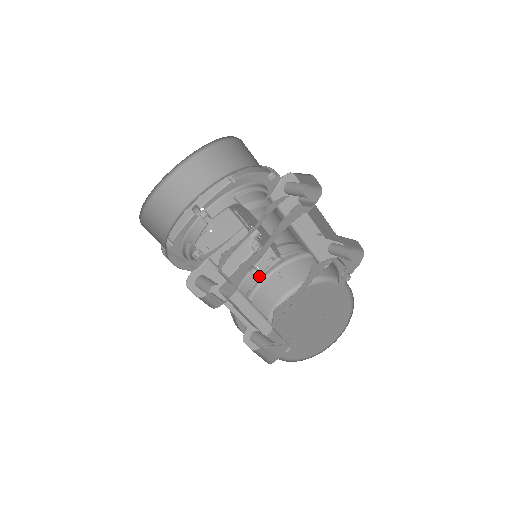
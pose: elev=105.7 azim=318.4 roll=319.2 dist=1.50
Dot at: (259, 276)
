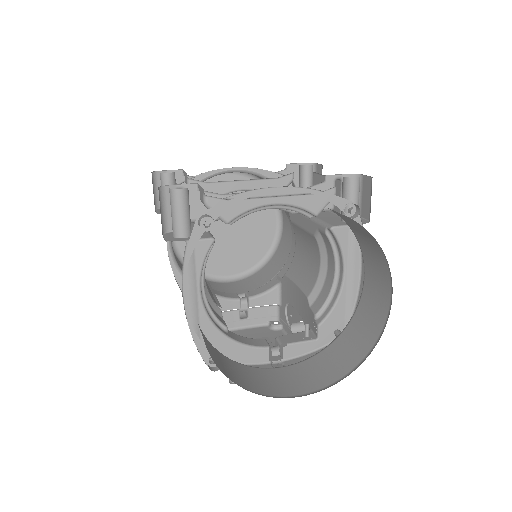
Dot at: occluded
